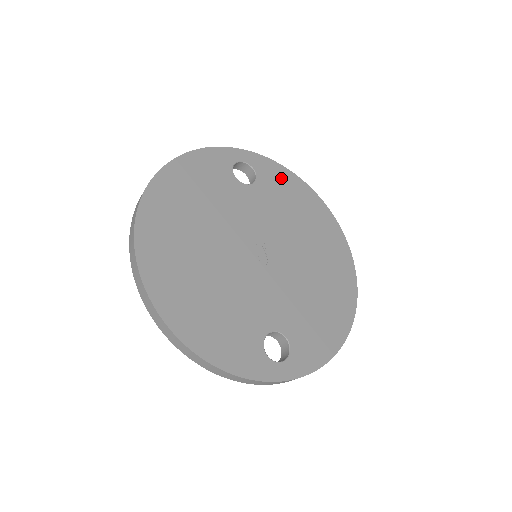
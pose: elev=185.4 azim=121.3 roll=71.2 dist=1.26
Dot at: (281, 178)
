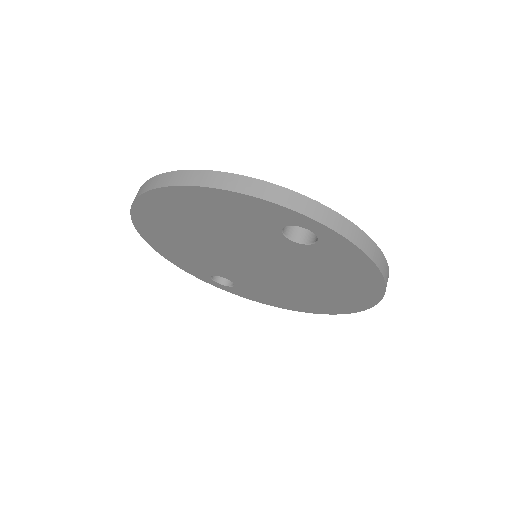
Dot at: occluded
